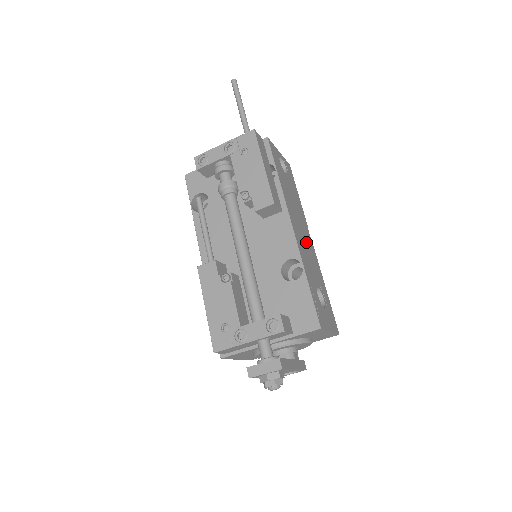
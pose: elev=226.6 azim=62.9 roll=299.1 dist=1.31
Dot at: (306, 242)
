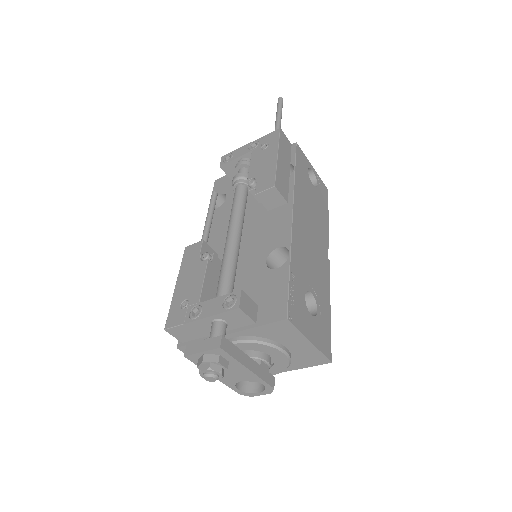
Dot at: (314, 249)
